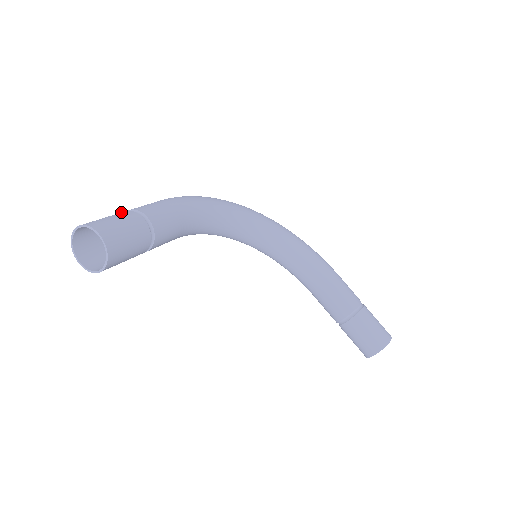
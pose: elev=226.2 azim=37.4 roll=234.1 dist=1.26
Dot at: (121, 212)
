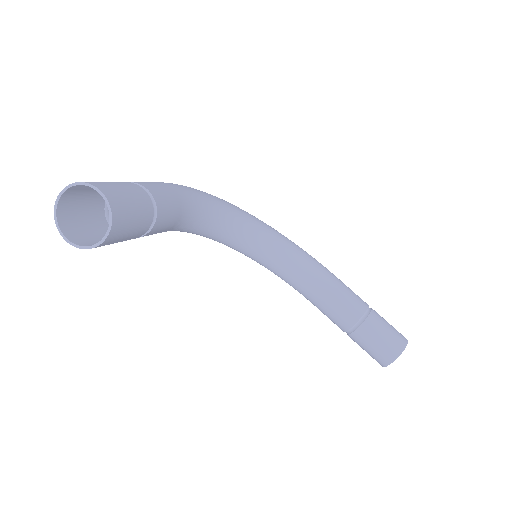
Dot at: occluded
